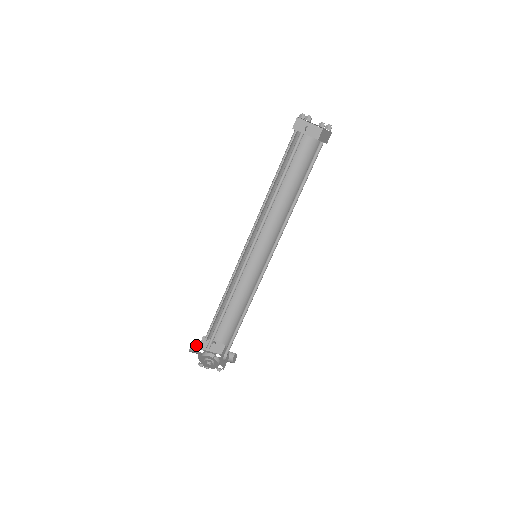
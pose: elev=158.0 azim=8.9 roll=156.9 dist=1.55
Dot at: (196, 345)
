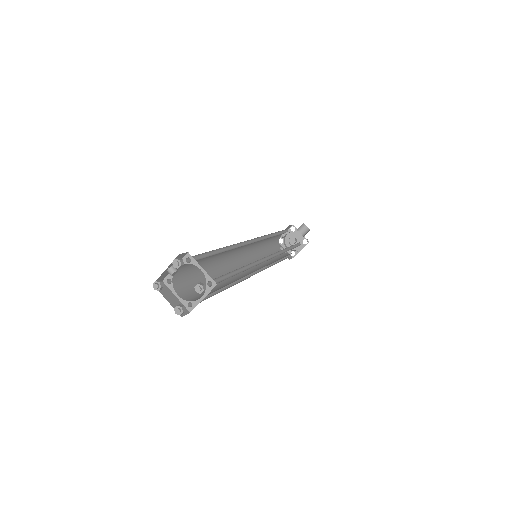
Dot at: occluded
